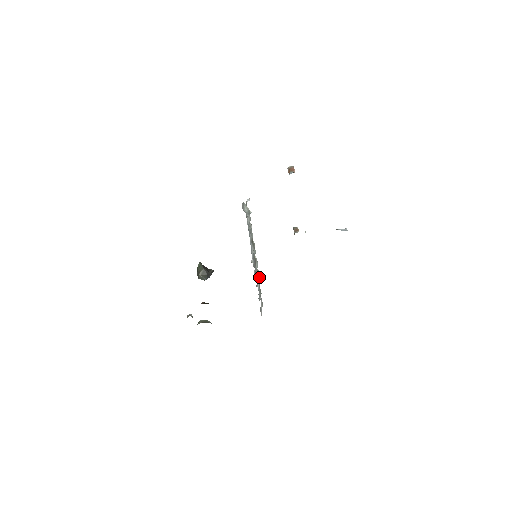
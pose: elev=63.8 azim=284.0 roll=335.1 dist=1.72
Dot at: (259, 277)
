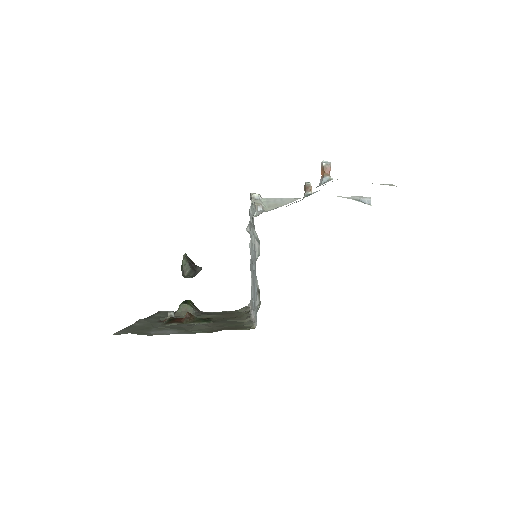
Dot at: occluded
